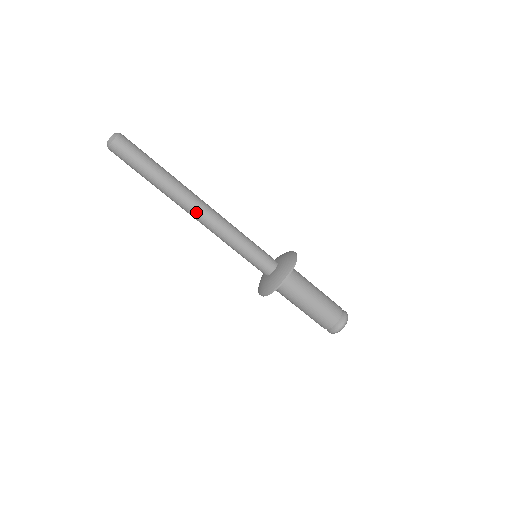
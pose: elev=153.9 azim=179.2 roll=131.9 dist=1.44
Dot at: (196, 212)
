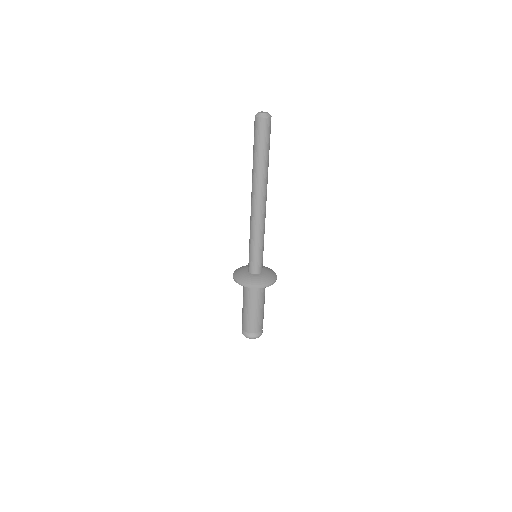
Dot at: (253, 201)
